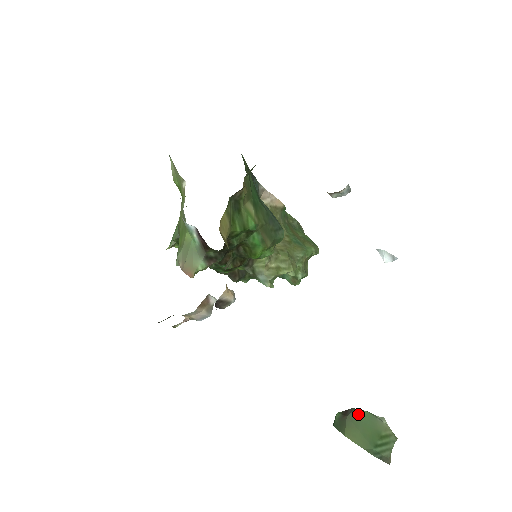
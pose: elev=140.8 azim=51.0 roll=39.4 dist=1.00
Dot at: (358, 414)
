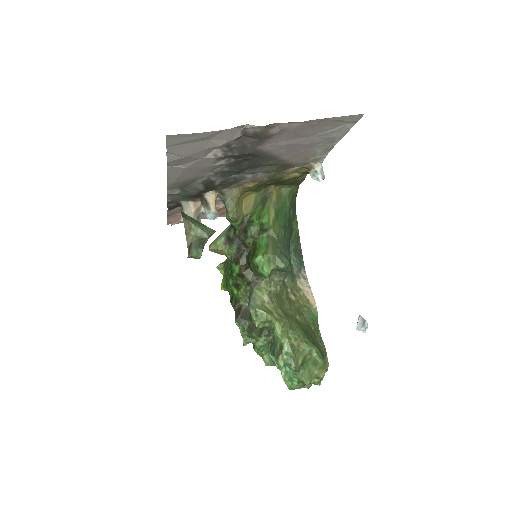
Dot at: occluded
